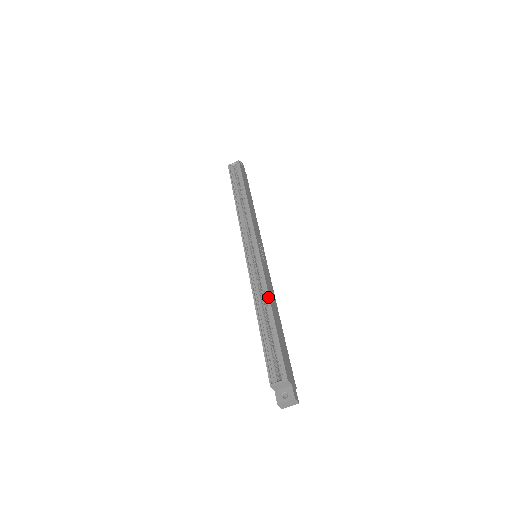
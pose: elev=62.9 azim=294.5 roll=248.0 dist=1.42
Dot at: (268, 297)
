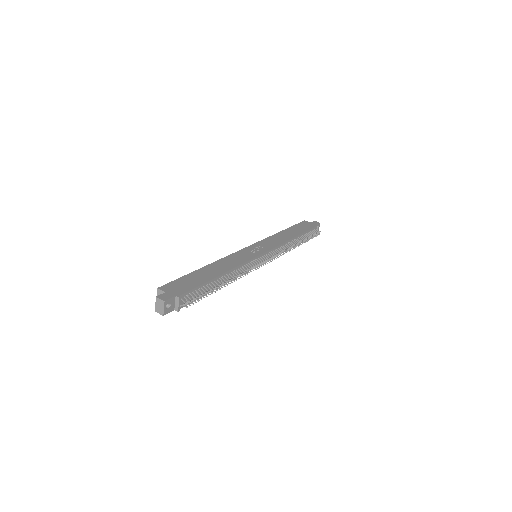
Dot at: (213, 263)
